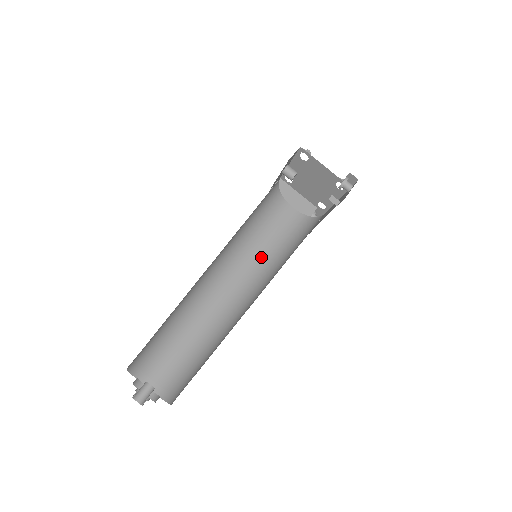
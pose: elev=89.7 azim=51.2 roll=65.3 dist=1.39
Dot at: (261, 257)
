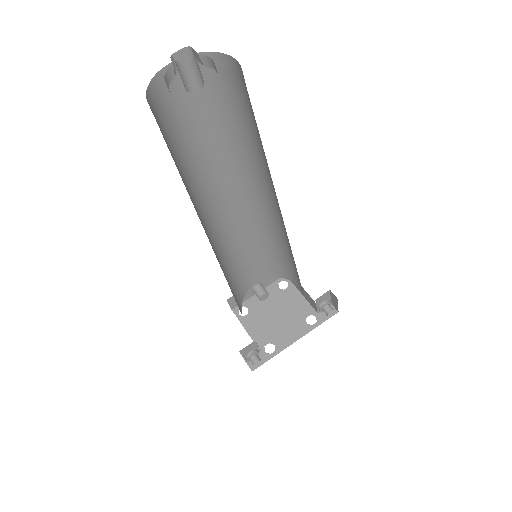
Dot at: occluded
